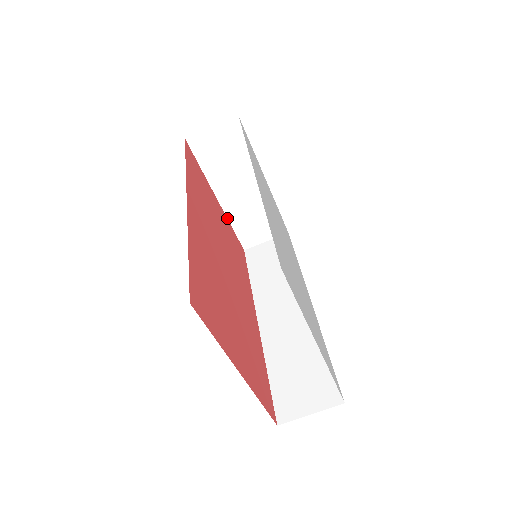
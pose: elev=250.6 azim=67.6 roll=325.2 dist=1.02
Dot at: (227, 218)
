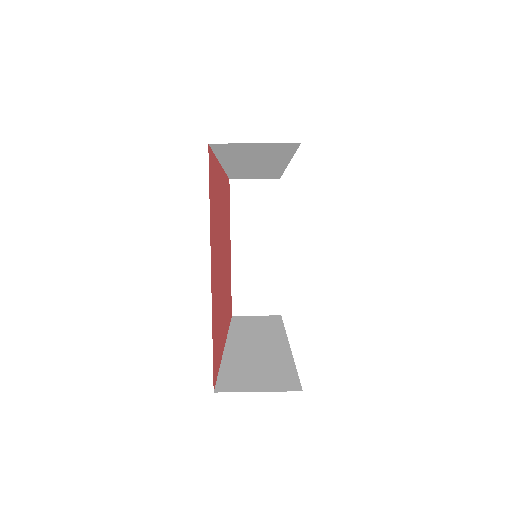
Dot at: (231, 272)
